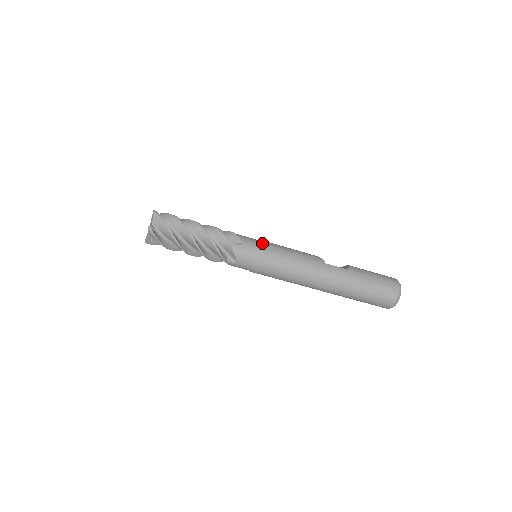
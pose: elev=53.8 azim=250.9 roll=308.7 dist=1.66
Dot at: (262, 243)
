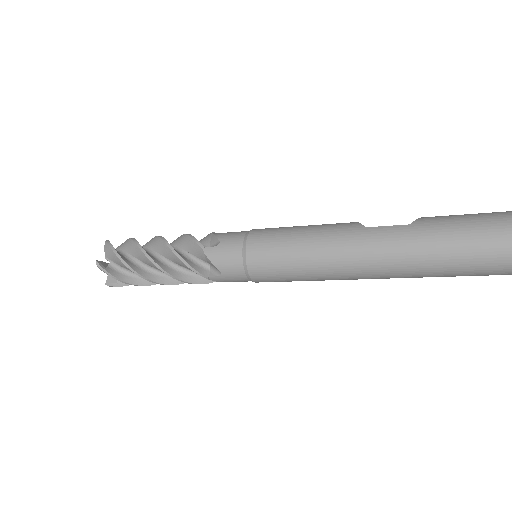
Dot at: (251, 232)
